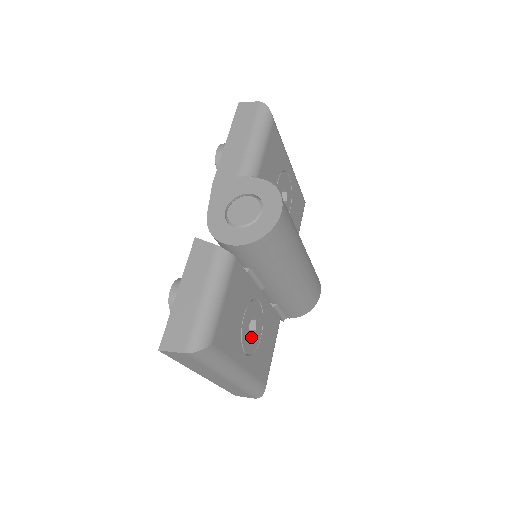
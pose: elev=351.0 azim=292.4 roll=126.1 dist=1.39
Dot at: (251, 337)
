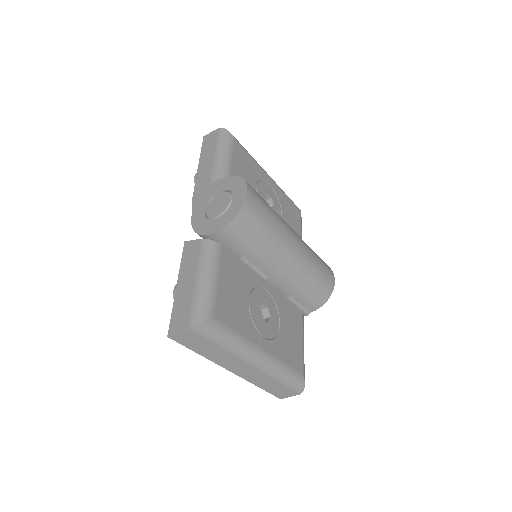
Dot at: (266, 322)
